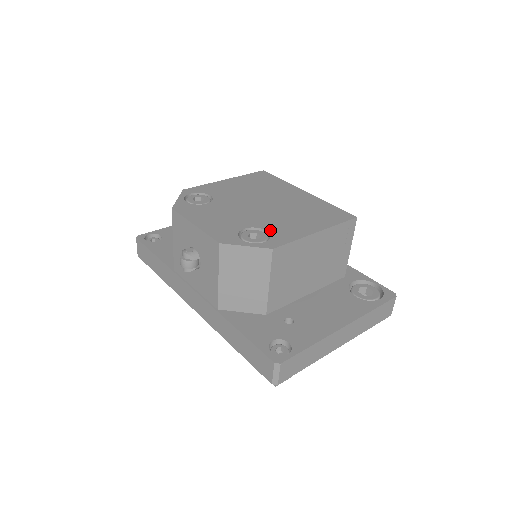
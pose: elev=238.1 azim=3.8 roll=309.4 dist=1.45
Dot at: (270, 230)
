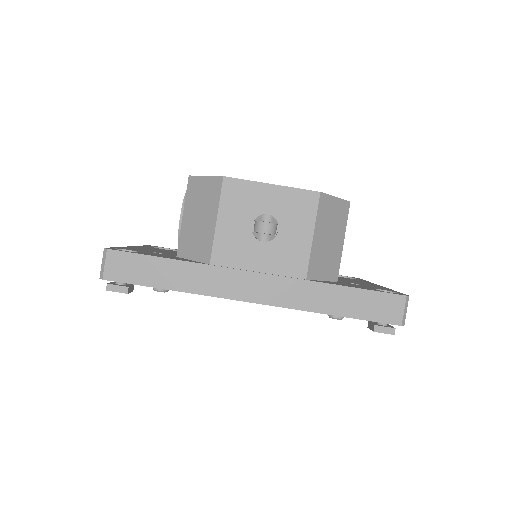
Dot at: occluded
